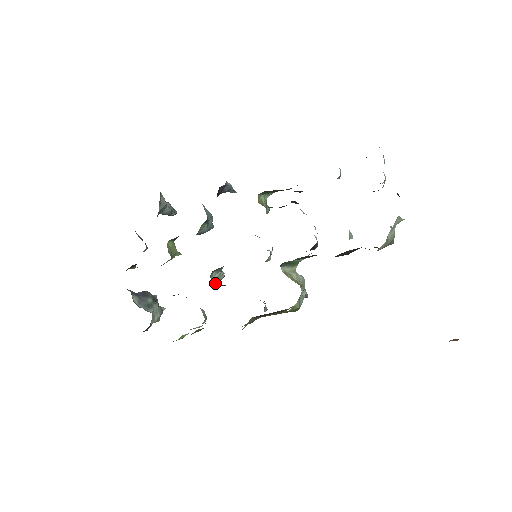
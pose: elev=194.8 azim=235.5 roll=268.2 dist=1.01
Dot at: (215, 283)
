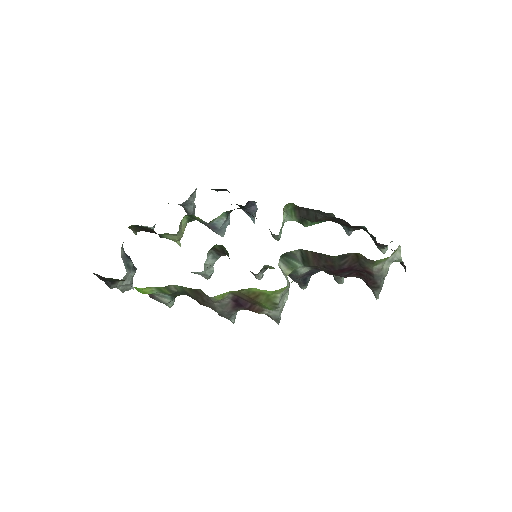
Dot at: occluded
